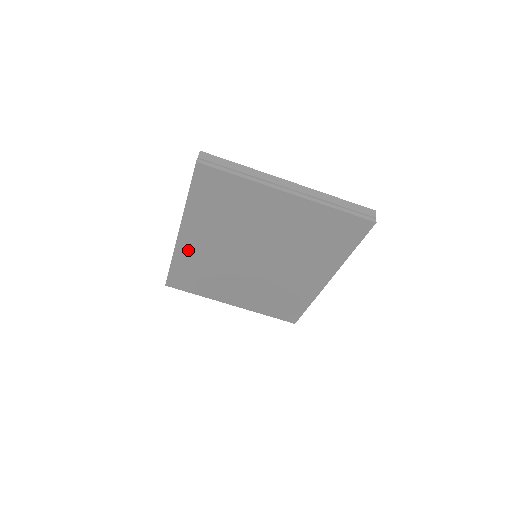
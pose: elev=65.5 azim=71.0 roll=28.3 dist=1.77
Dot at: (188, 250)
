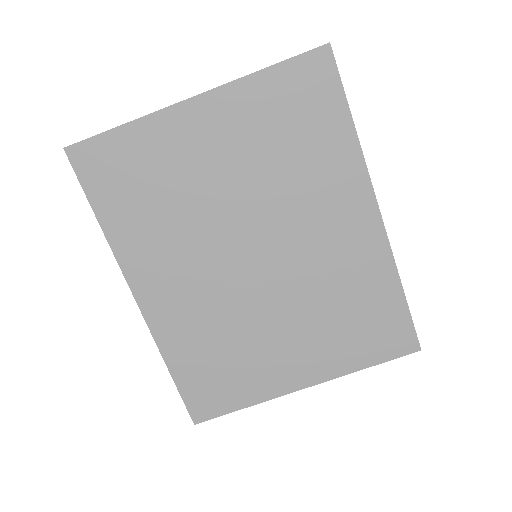
Dot at: (167, 319)
